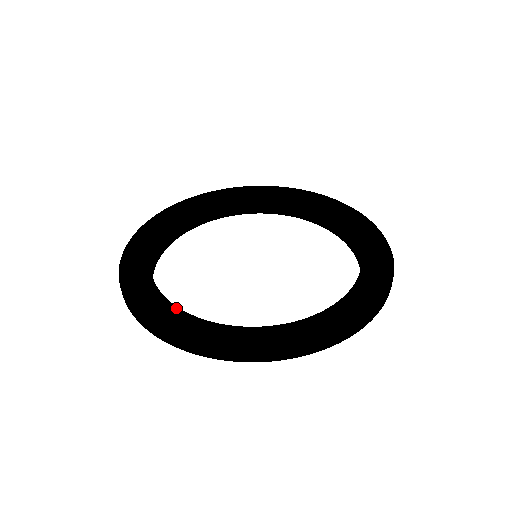
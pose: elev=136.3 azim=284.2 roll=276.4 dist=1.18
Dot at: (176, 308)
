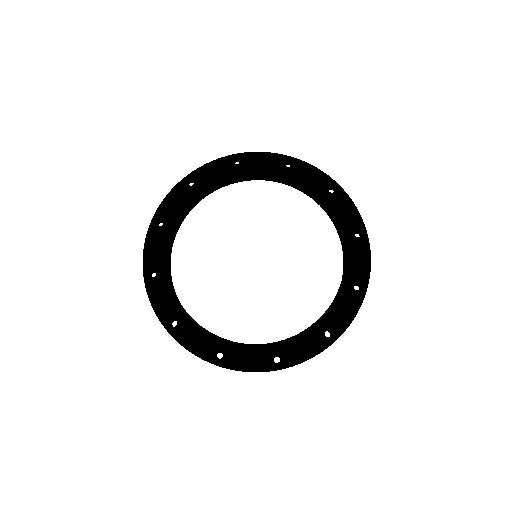
Dot at: (169, 280)
